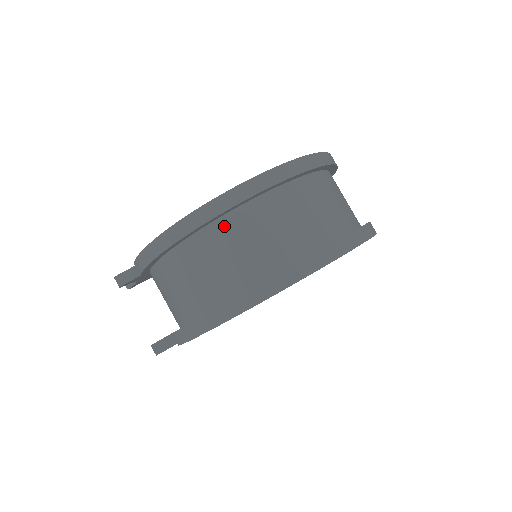
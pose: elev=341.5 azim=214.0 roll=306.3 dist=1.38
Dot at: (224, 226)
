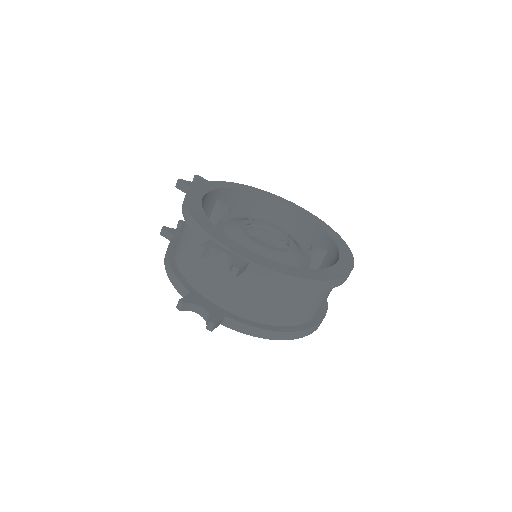
Dot at: occluded
